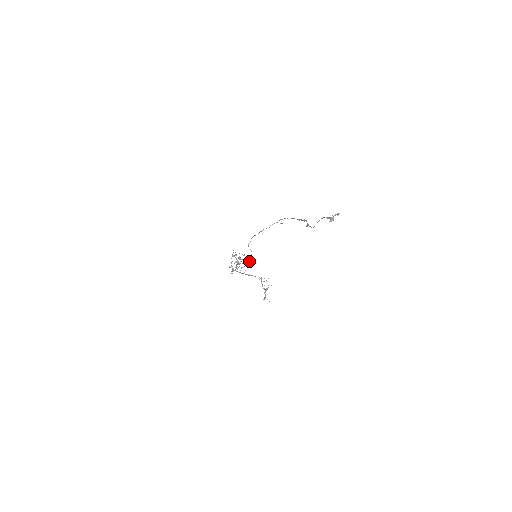
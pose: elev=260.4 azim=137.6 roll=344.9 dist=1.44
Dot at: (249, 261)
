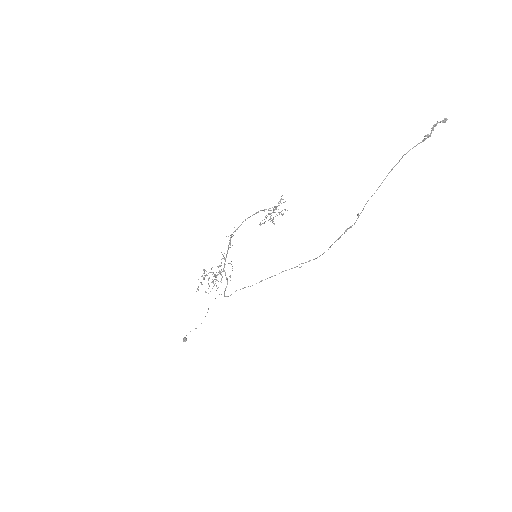
Dot at: occluded
